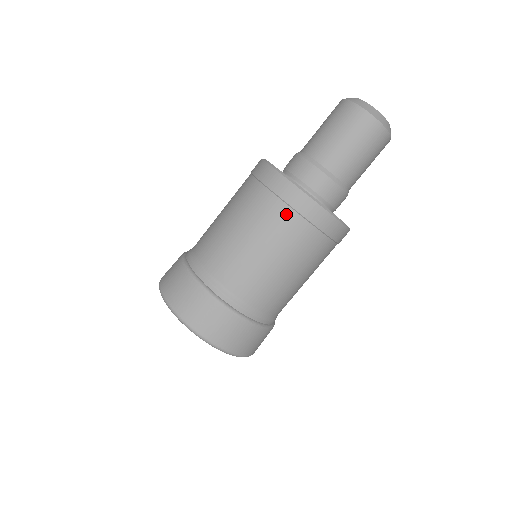
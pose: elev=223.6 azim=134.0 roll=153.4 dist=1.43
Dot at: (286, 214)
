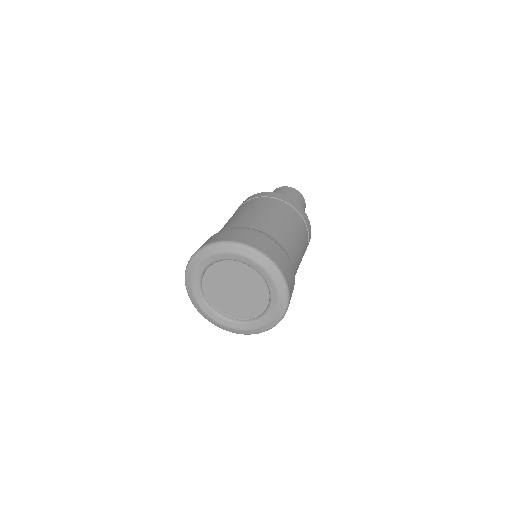
Dot at: (304, 225)
